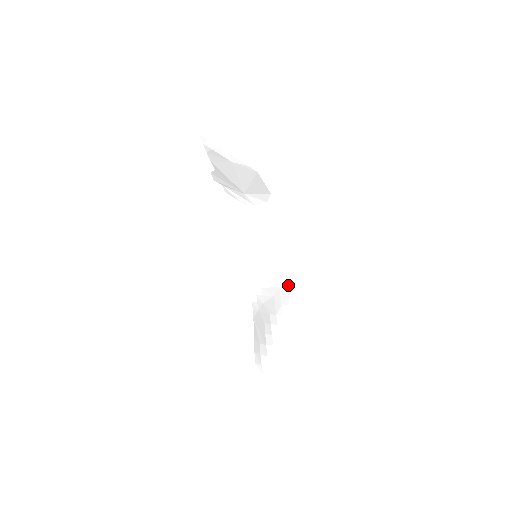
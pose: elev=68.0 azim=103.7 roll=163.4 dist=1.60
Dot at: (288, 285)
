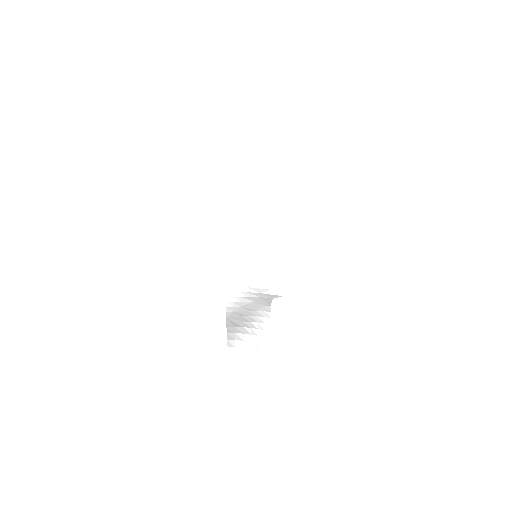
Dot at: (269, 298)
